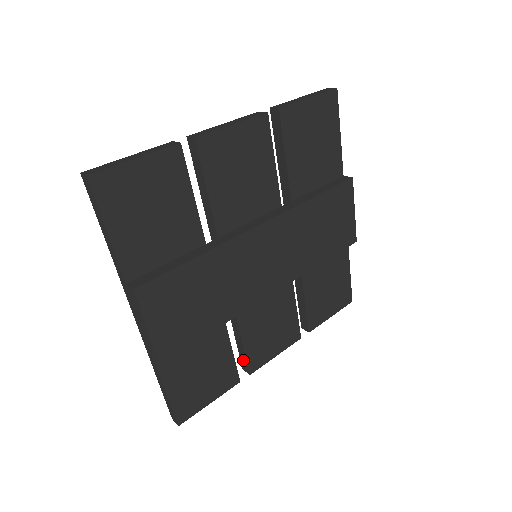
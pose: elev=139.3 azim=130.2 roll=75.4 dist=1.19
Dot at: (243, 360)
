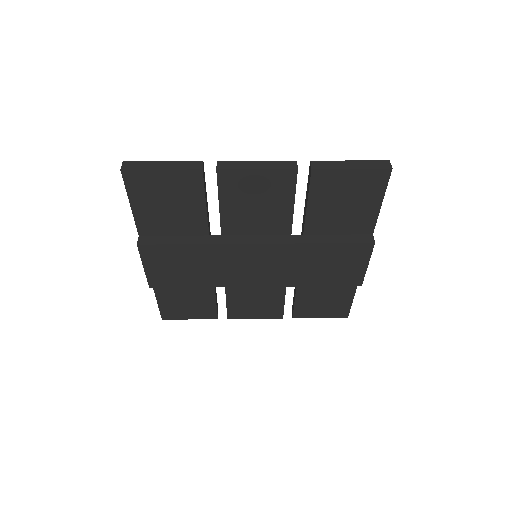
Dot at: occluded
